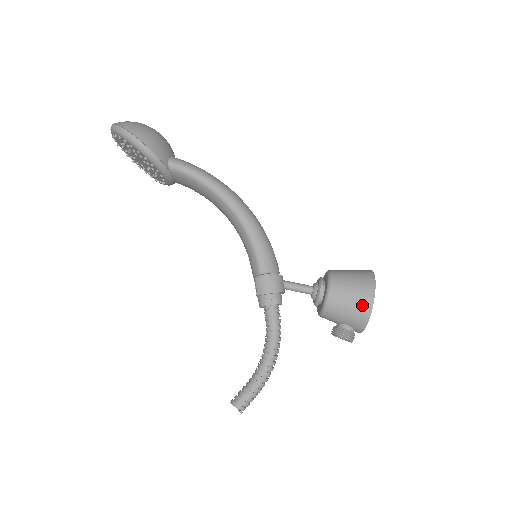
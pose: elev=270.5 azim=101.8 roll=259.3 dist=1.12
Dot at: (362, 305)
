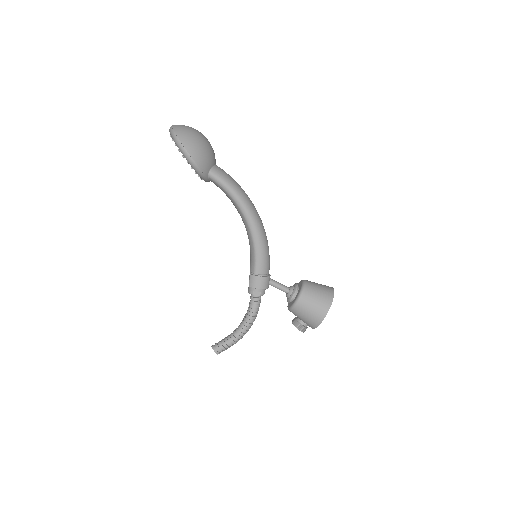
Dot at: (317, 317)
